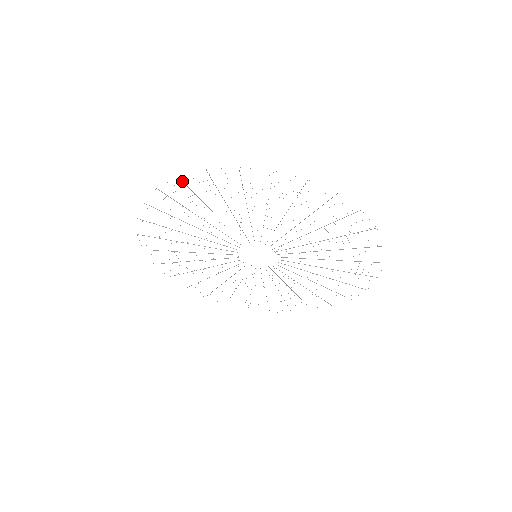
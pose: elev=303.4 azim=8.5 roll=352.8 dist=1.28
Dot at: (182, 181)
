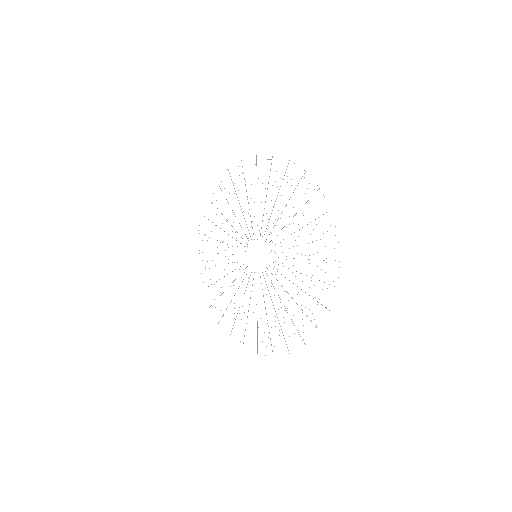
Dot at: (229, 173)
